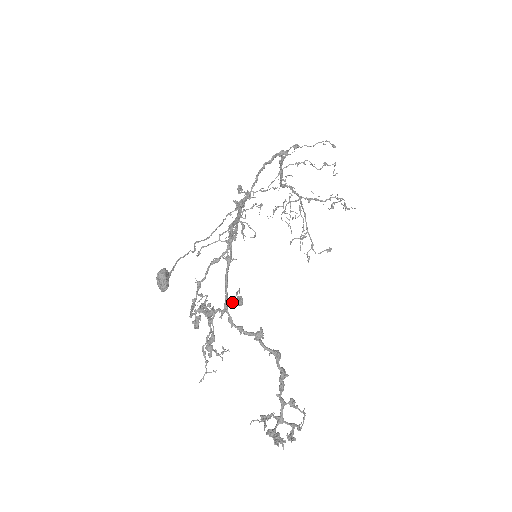
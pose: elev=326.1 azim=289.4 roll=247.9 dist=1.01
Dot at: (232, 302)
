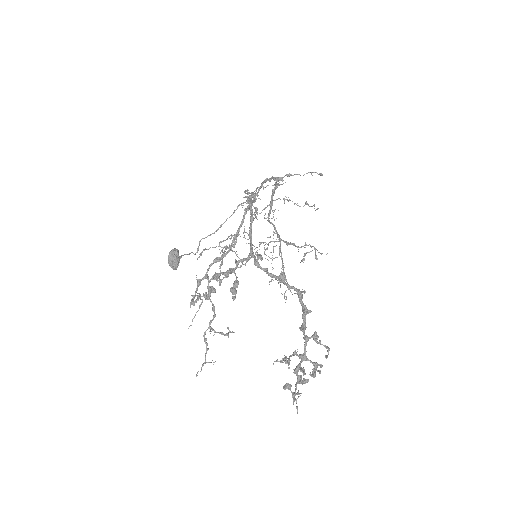
Dot at: (254, 255)
